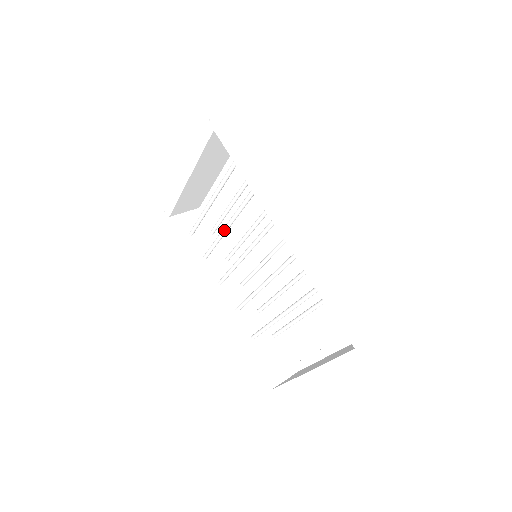
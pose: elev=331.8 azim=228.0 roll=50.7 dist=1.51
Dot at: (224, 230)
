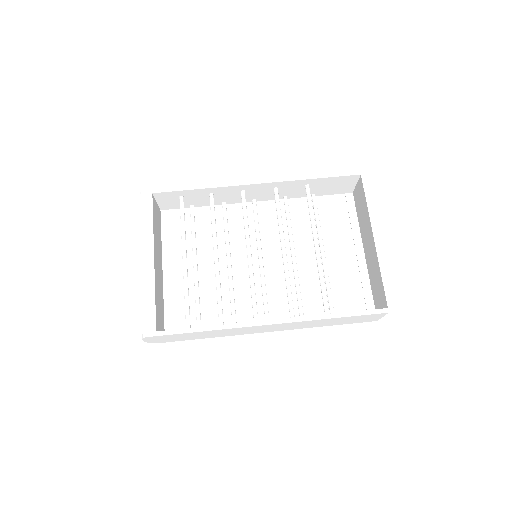
Dot at: (217, 266)
